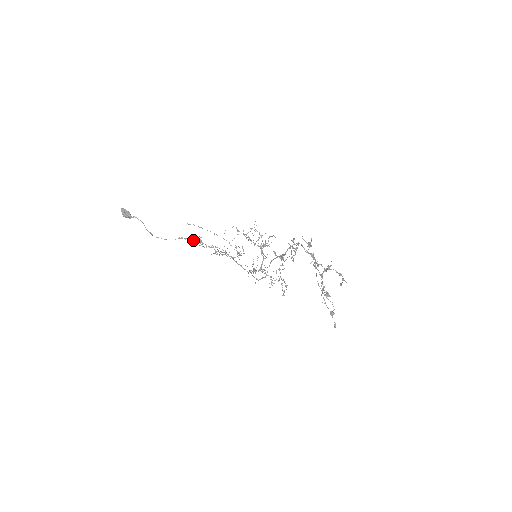
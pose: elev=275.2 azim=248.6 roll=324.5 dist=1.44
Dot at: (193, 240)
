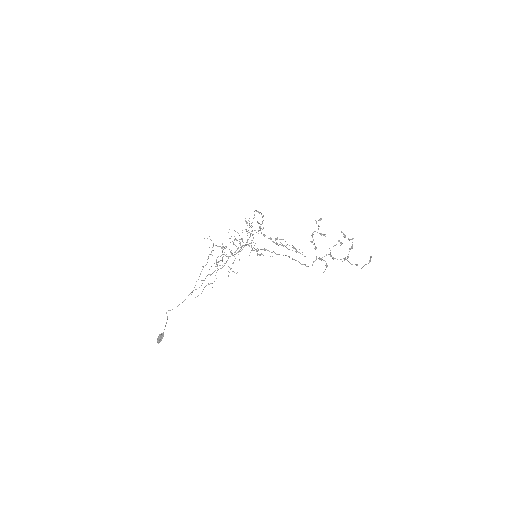
Dot at: occluded
